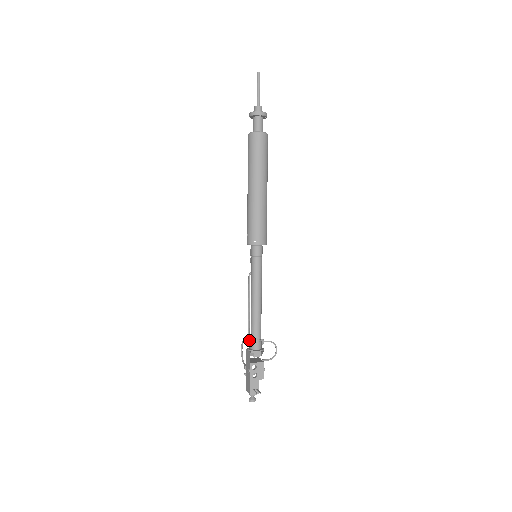
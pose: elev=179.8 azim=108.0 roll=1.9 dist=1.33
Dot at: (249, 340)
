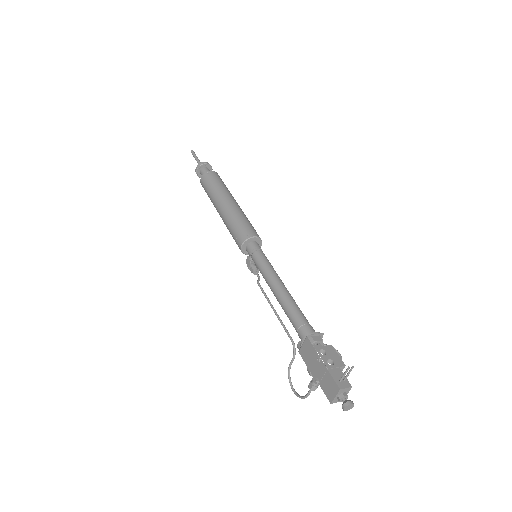
Dot at: occluded
